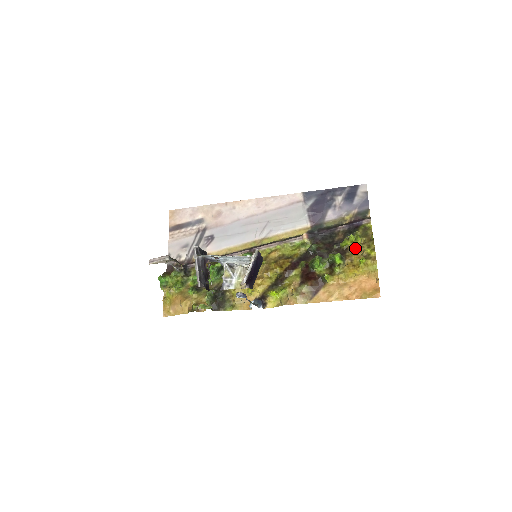
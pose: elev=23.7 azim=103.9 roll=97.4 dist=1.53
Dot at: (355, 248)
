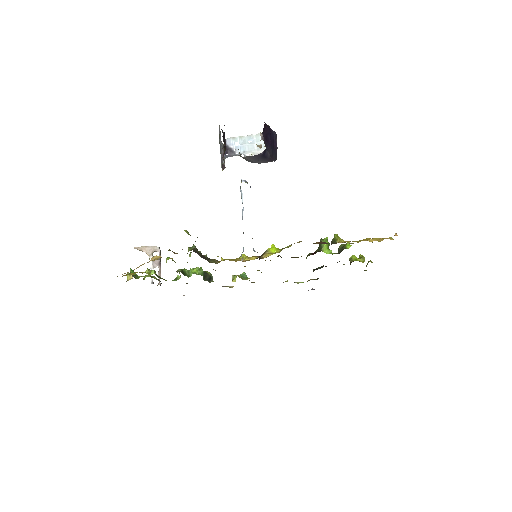
Dot at: occluded
